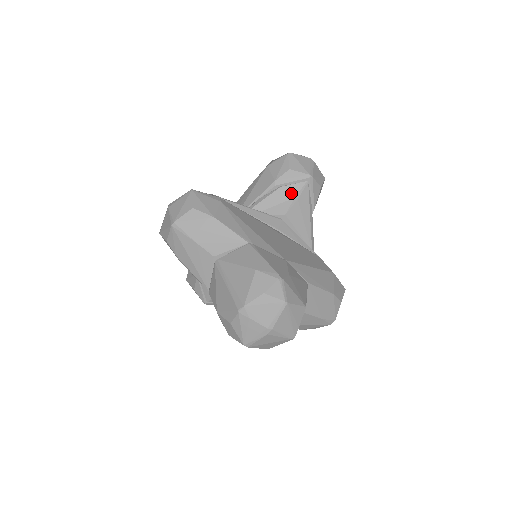
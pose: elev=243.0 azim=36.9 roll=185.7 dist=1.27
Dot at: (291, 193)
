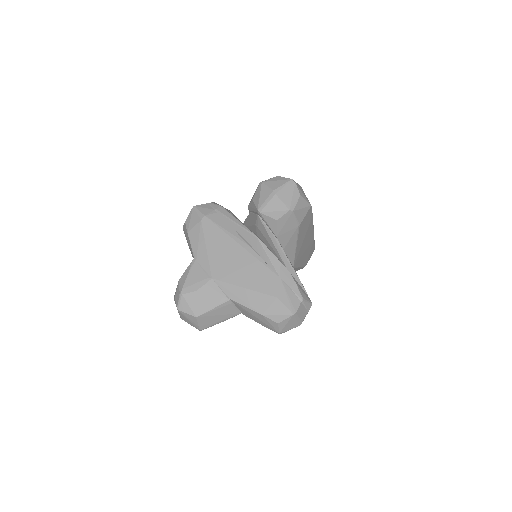
Dot at: (254, 220)
